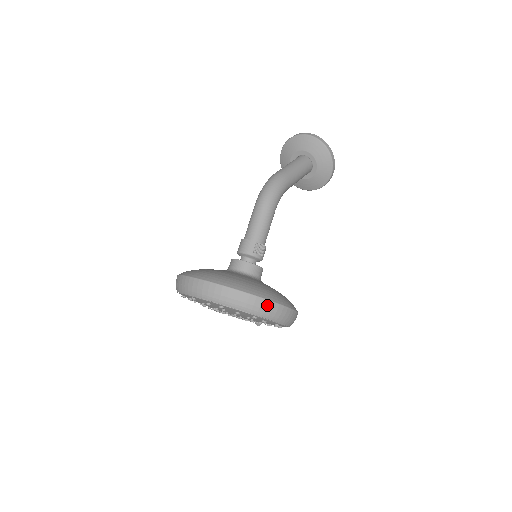
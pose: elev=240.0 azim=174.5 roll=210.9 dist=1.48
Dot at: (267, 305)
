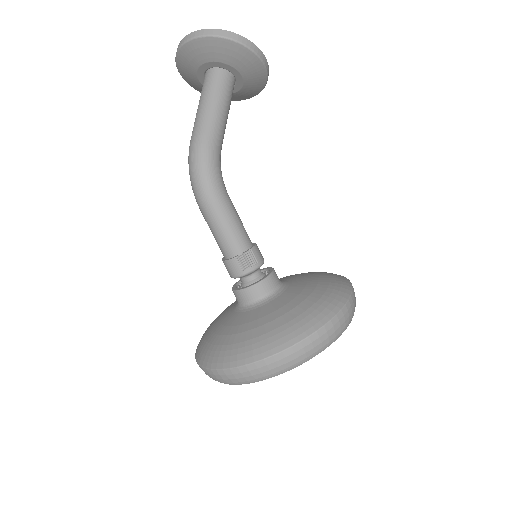
Dot at: (294, 353)
